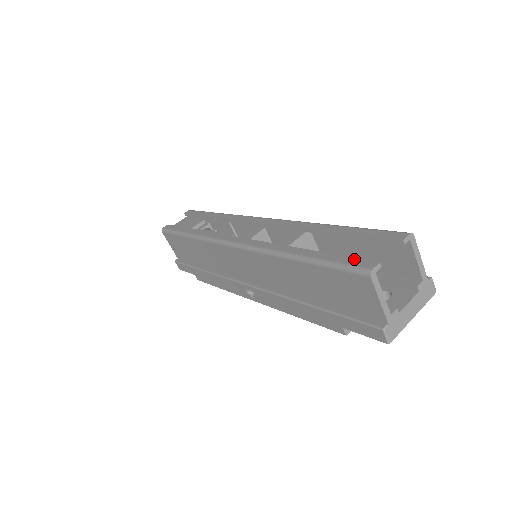
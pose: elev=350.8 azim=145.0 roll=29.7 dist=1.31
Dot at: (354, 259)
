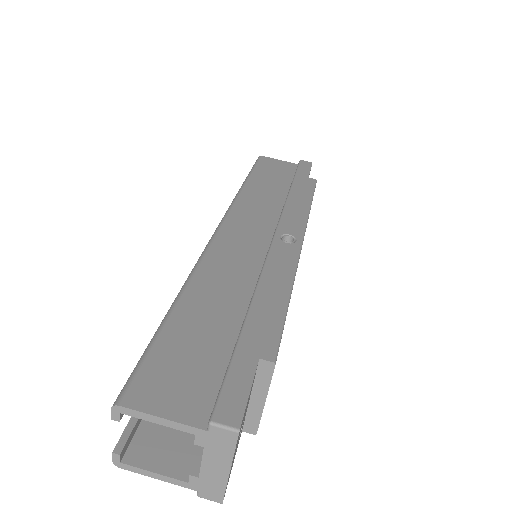
Dot at: (130, 420)
